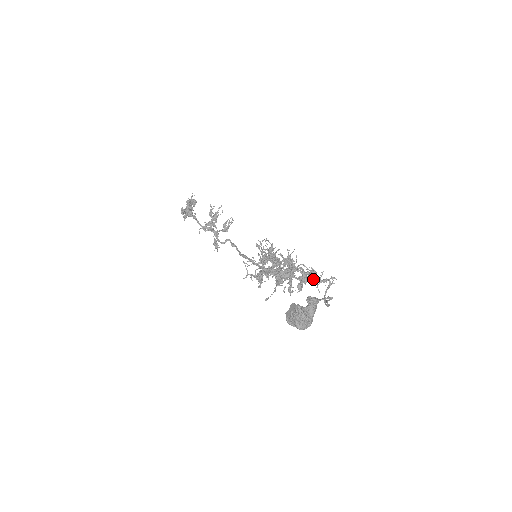
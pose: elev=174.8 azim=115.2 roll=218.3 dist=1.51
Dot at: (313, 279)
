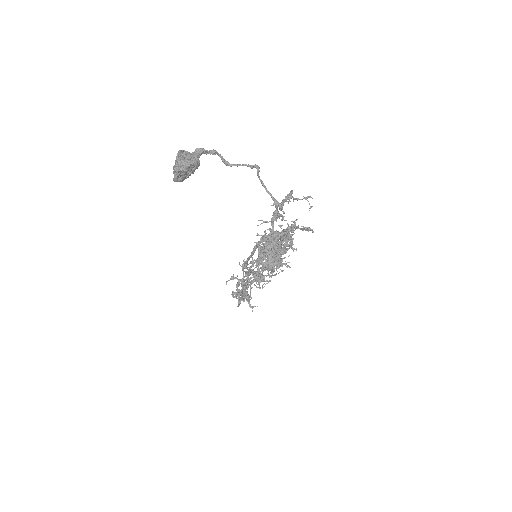
Dot at: (297, 226)
